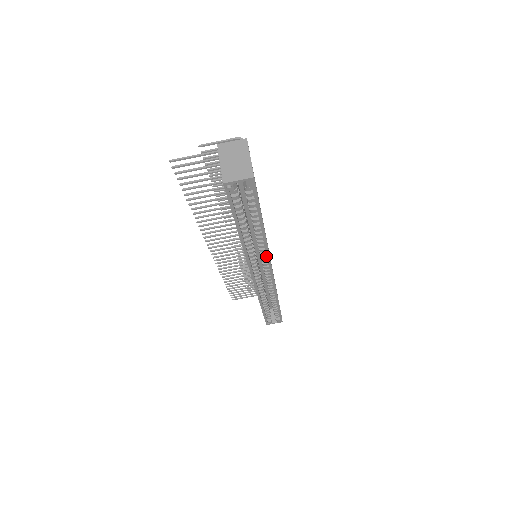
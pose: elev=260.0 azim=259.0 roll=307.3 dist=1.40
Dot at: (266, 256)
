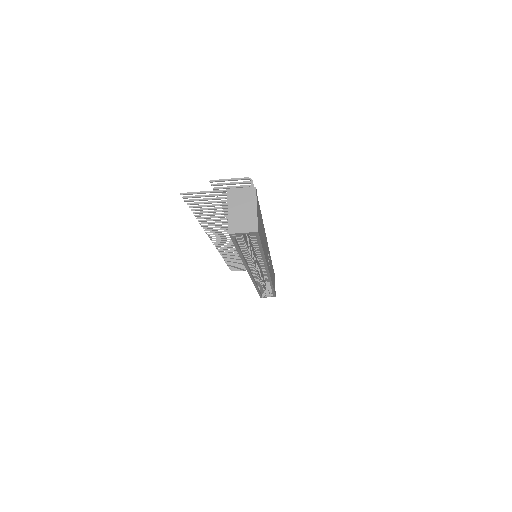
Dot at: (264, 266)
